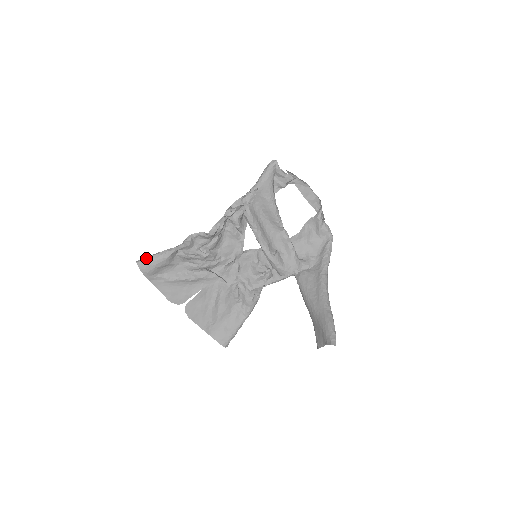
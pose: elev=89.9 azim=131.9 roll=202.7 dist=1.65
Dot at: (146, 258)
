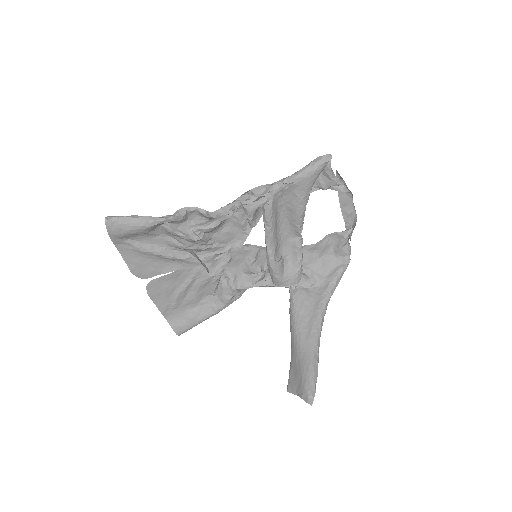
Dot at: (119, 218)
